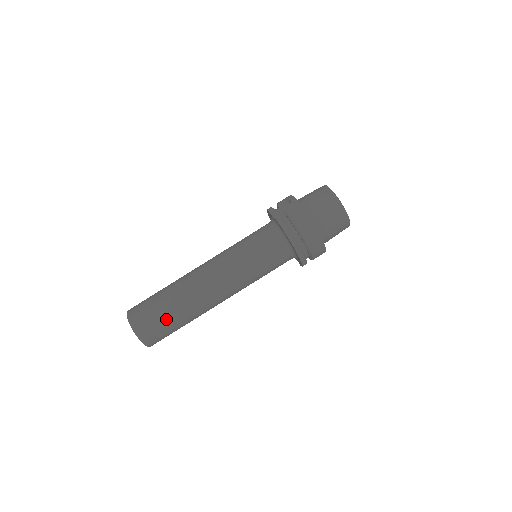
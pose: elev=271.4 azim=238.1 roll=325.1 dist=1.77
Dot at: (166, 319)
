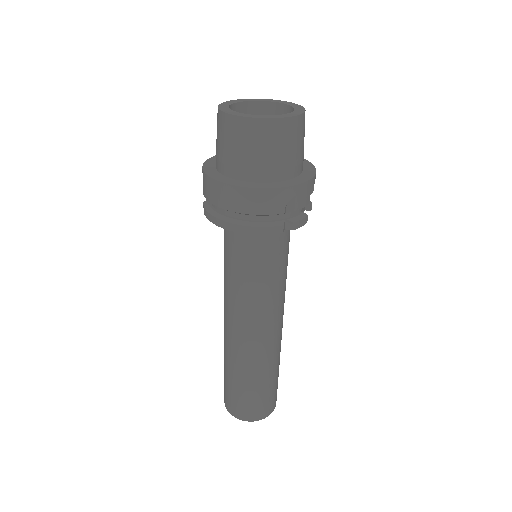
Dot at: (236, 389)
